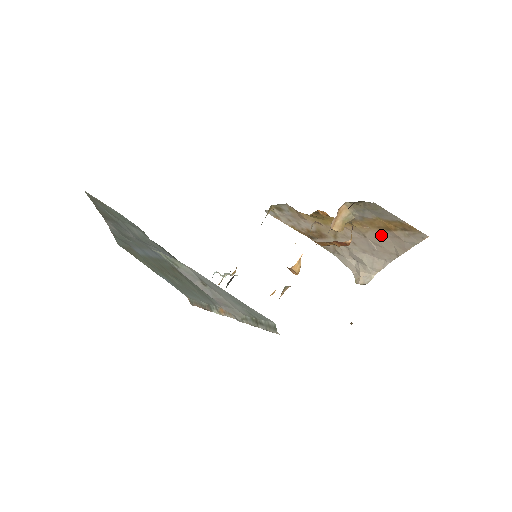
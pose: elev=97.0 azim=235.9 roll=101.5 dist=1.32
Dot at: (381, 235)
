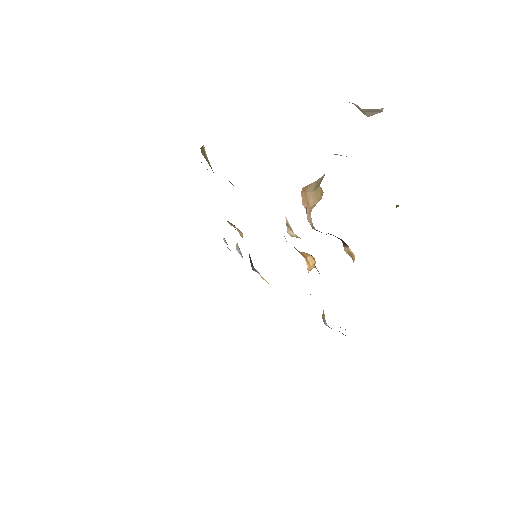
Dot at: occluded
